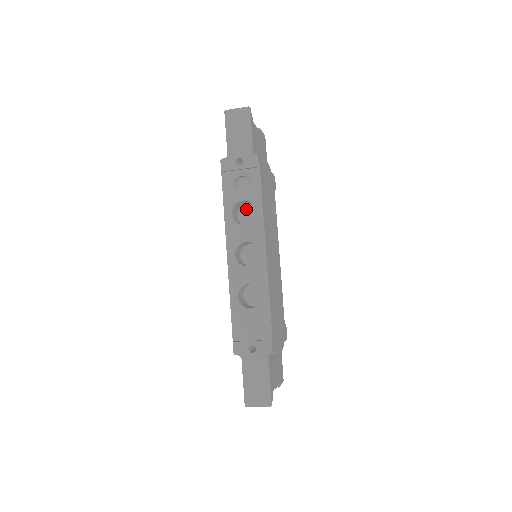
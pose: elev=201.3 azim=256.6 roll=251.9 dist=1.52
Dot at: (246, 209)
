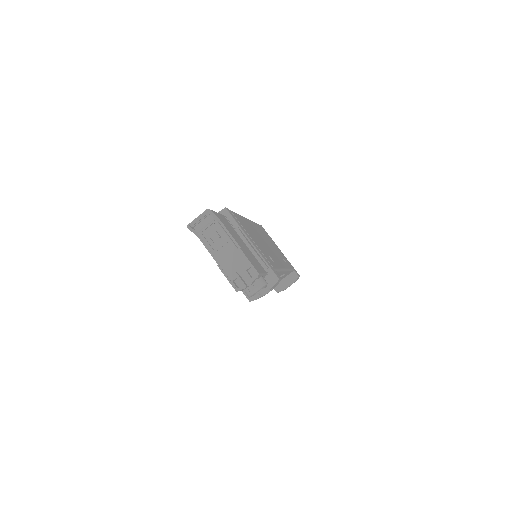
Dot at: occluded
